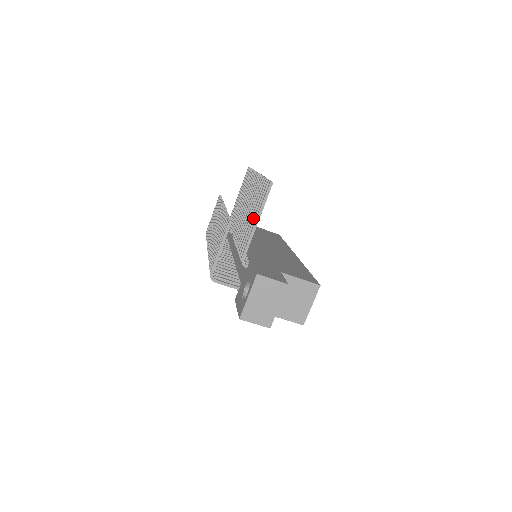
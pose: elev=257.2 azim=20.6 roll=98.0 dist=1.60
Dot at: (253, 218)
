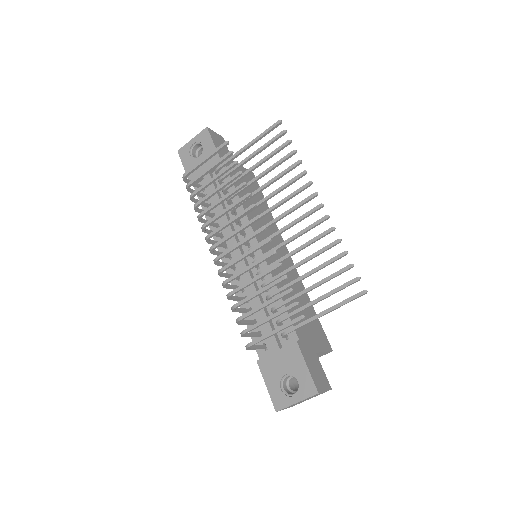
Dot at: (317, 299)
